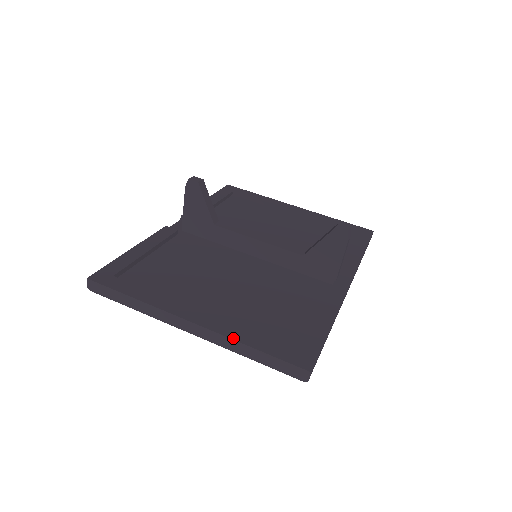
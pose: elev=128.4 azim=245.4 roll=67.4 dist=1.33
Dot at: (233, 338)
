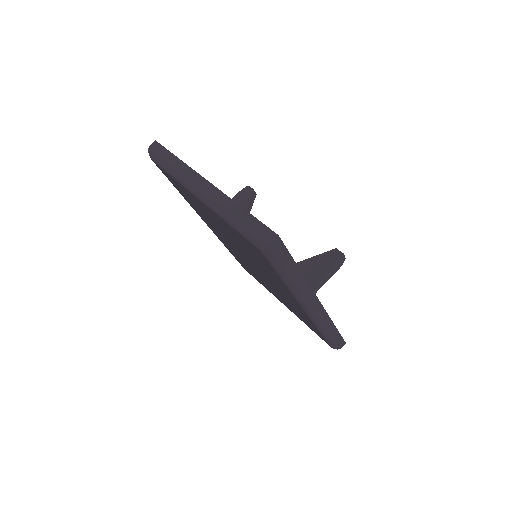
Dot at: occluded
